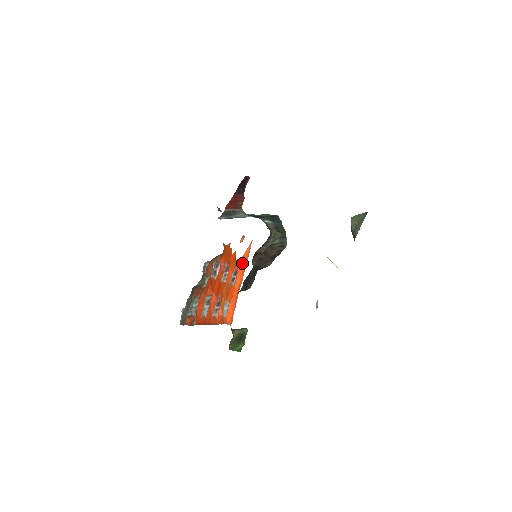
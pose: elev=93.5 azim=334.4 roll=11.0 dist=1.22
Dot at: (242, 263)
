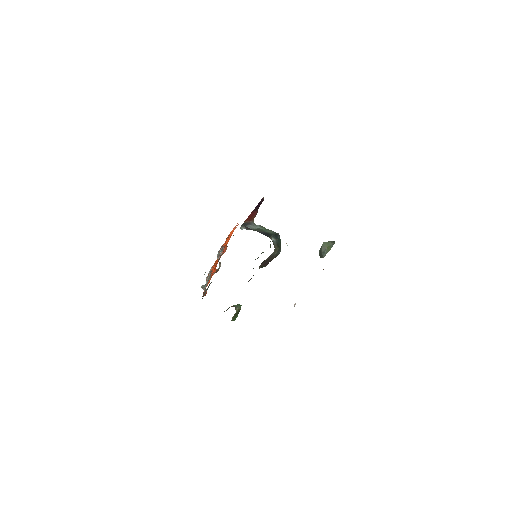
Dot at: (228, 239)
